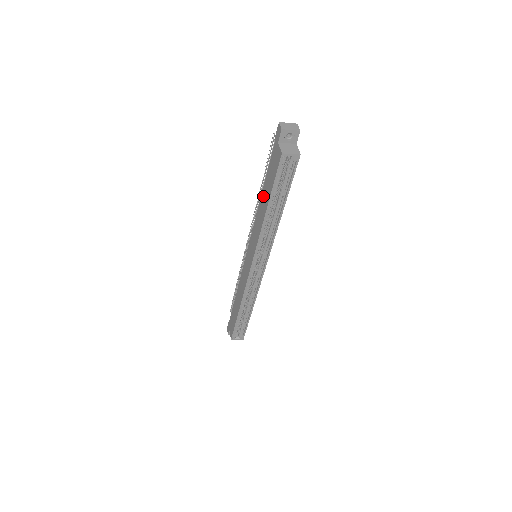
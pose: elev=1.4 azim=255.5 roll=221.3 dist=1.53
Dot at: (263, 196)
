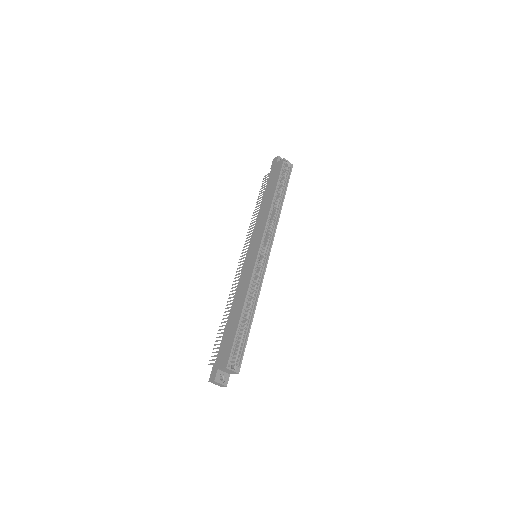
Dot at: (265, 199)
